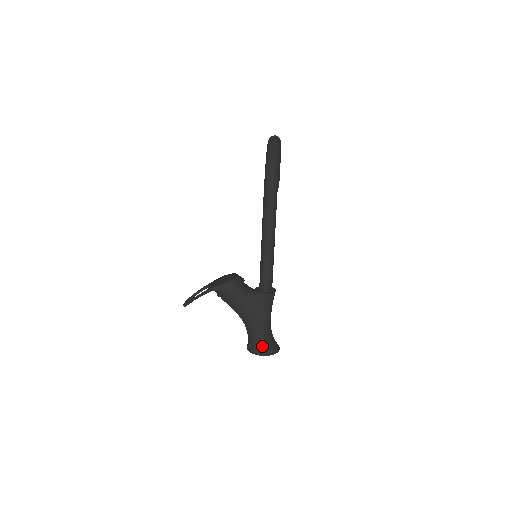
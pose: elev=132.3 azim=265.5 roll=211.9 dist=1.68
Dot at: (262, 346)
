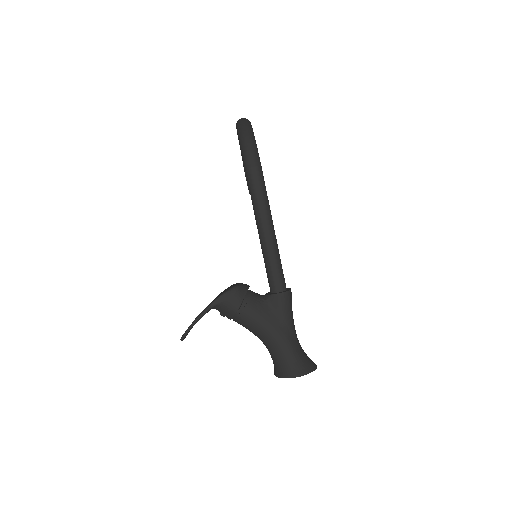
Dot at: (294, 364)
